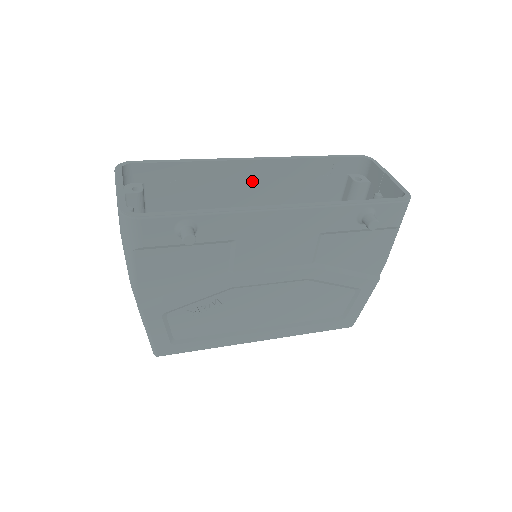
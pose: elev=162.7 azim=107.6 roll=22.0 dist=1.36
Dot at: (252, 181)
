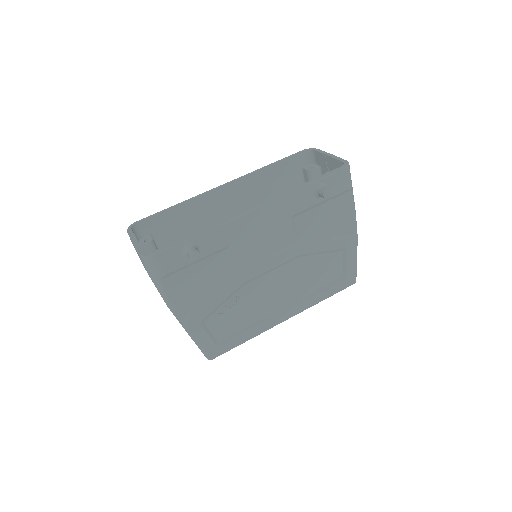
Dot at: (230, 202)
